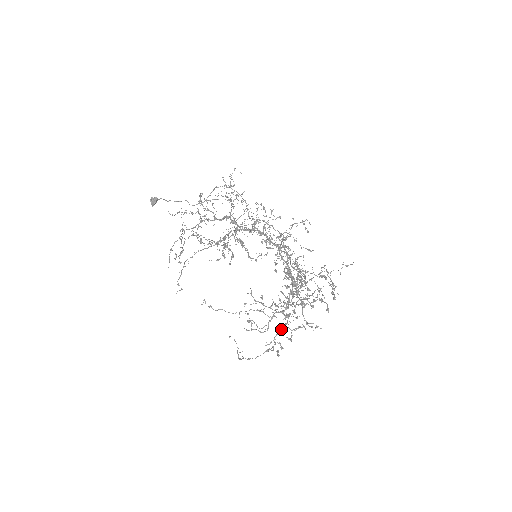
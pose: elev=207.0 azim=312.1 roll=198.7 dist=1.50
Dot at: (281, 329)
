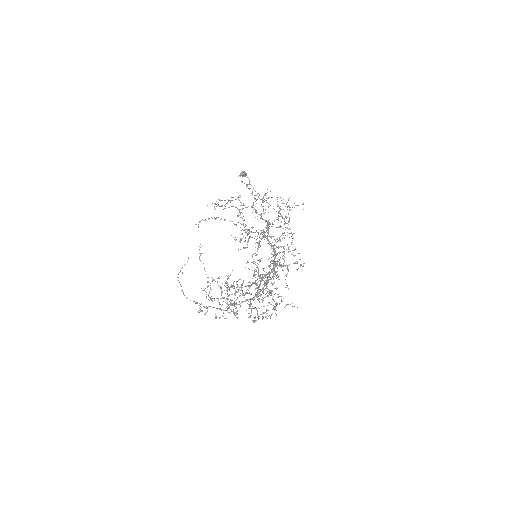
Dot at: (219, 308)
